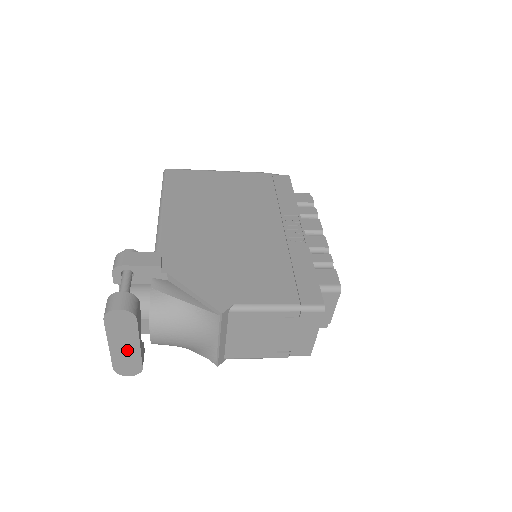
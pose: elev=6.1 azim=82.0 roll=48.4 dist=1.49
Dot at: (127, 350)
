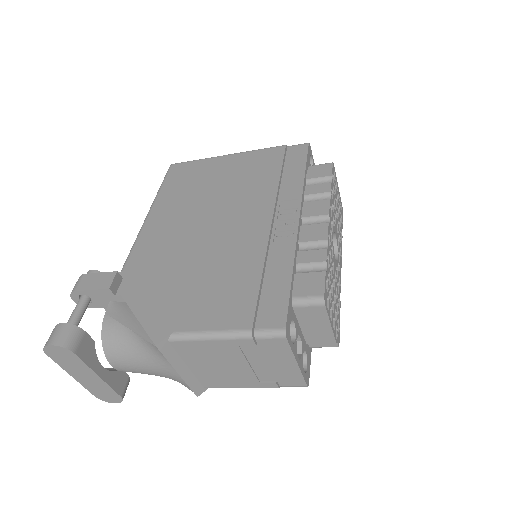
Dot at: (92, 381)
